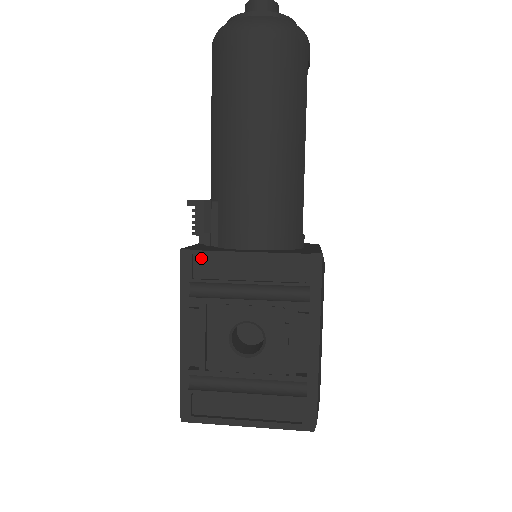
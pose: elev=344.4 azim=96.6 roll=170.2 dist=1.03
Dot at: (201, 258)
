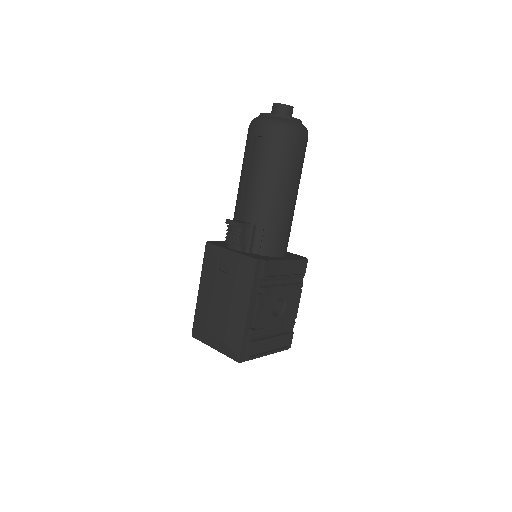
Dot at: (268, 264)
